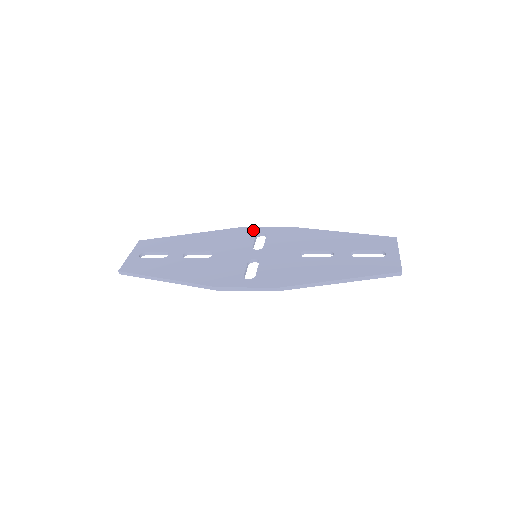
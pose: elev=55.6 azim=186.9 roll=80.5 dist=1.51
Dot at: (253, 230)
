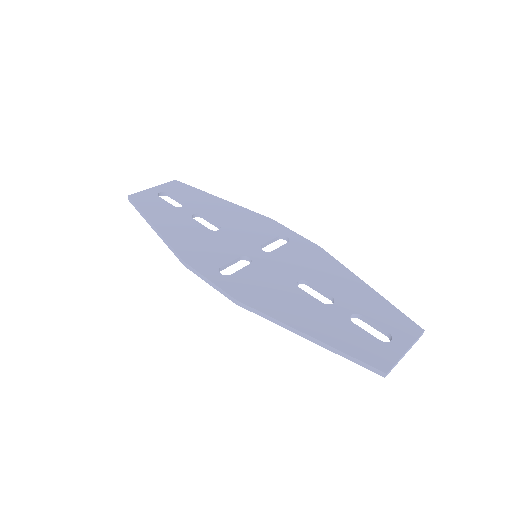
Dot at: (282, 229)
